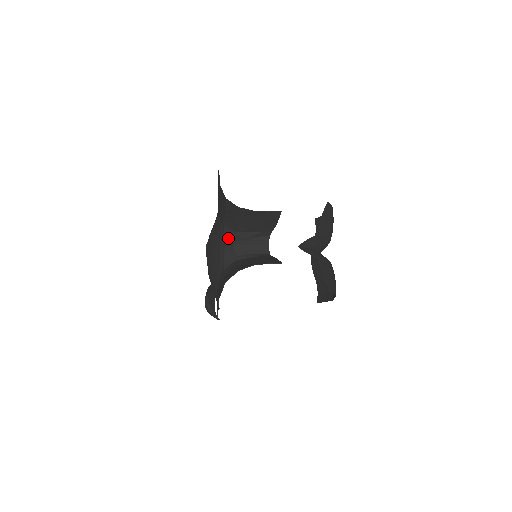
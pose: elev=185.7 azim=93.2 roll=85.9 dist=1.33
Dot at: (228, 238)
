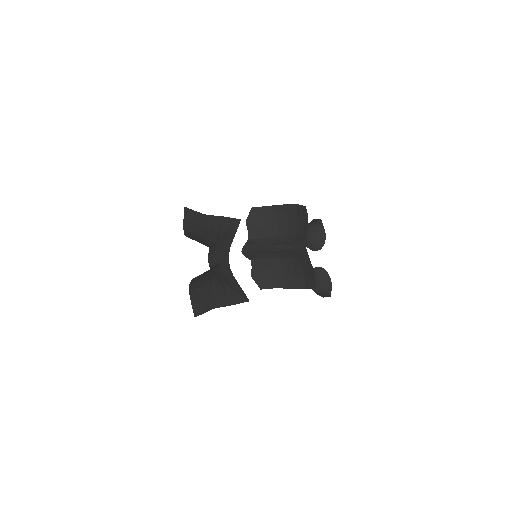
Dot at: (208, 253)
